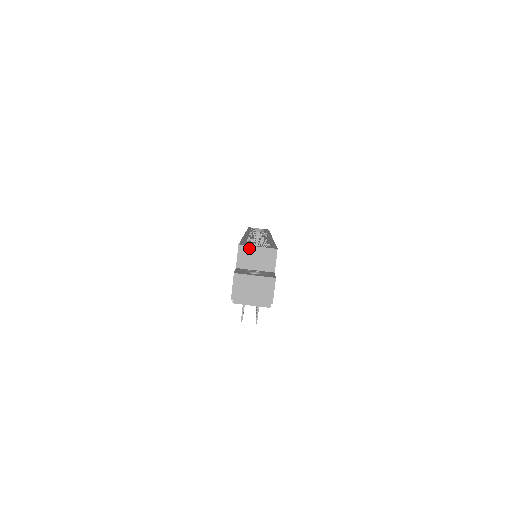
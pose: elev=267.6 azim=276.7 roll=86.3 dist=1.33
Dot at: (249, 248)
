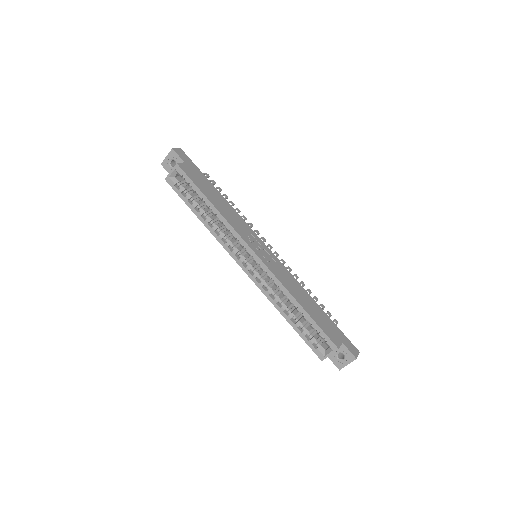
Dot at: occluded
